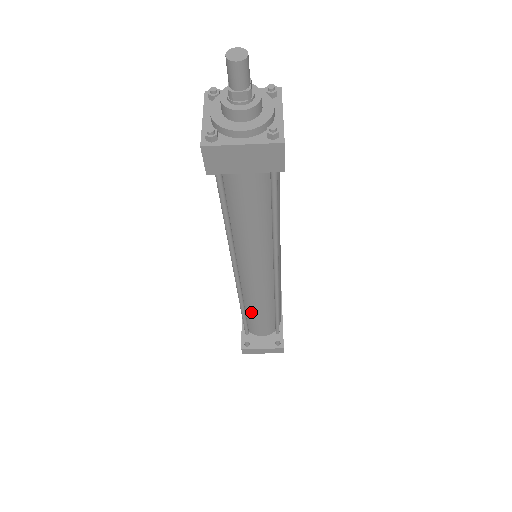
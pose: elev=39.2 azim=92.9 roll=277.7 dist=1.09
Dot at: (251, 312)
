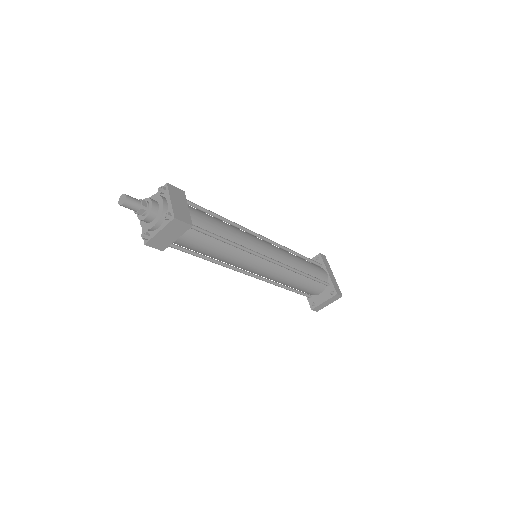
Dot at: (291, 286)
